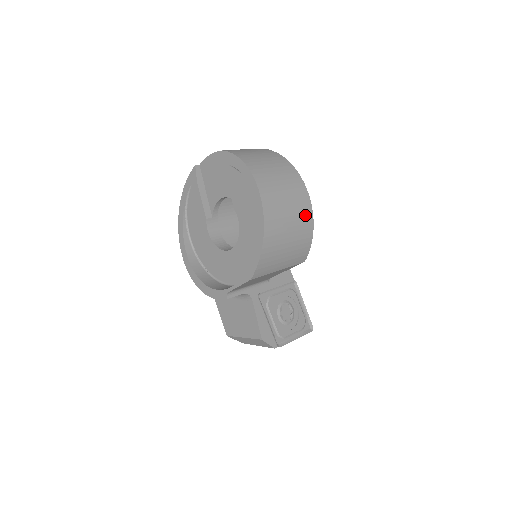
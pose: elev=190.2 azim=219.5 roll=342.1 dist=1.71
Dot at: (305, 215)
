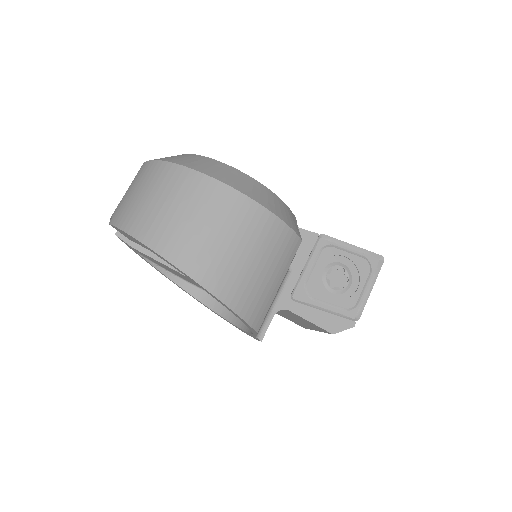
Dot at: (248, 216)
